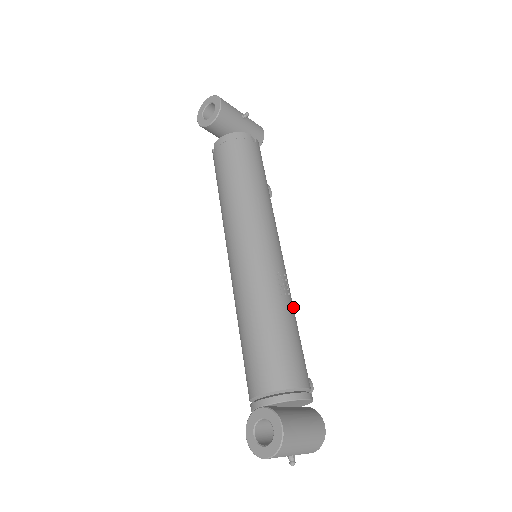
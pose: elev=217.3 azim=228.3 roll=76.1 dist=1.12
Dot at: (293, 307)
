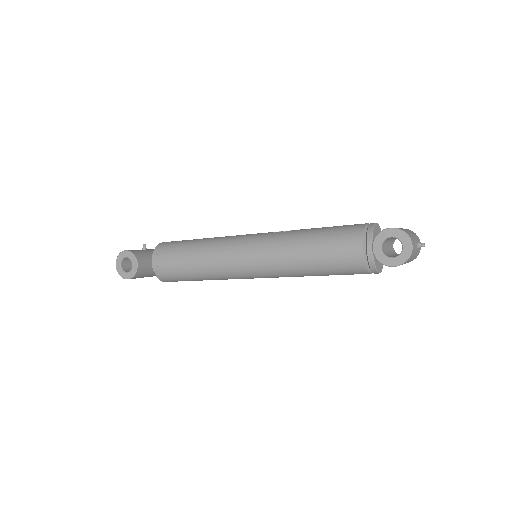
Dot at: occluded
